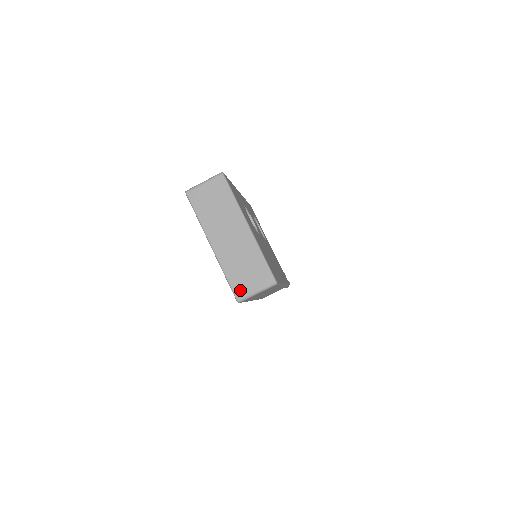
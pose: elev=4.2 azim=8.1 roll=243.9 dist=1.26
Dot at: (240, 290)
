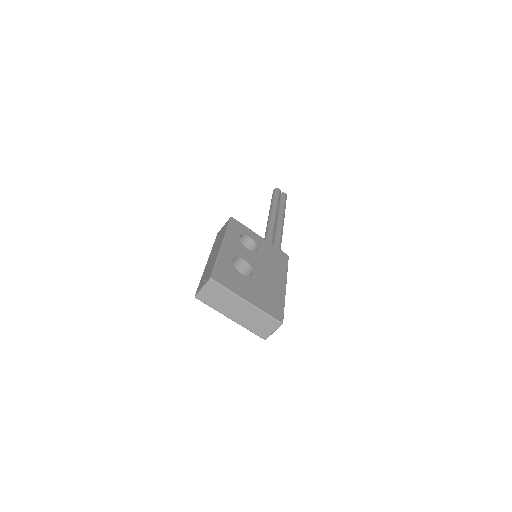
Dot at: (263, 335)
